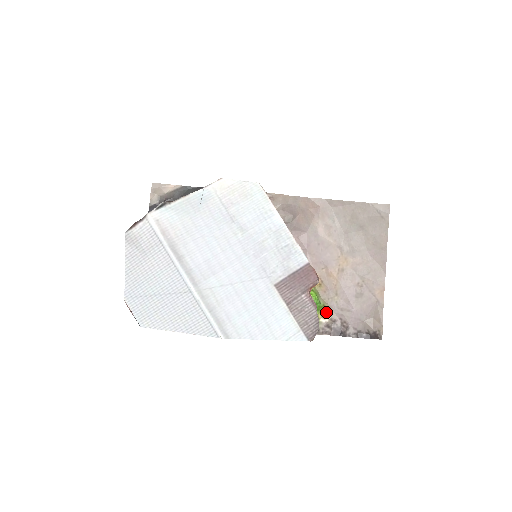
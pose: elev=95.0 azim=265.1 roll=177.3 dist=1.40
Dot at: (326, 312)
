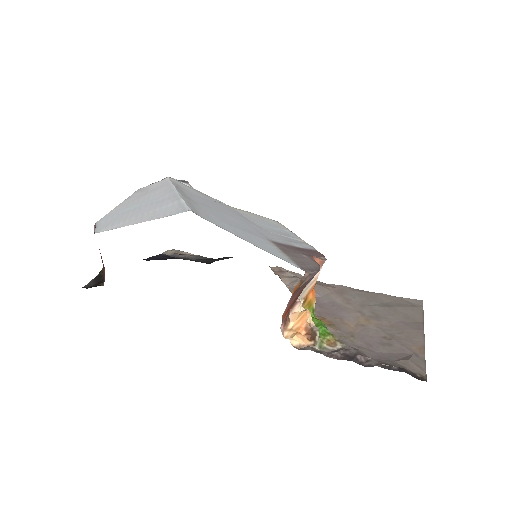
Dot at: (335, 342)
